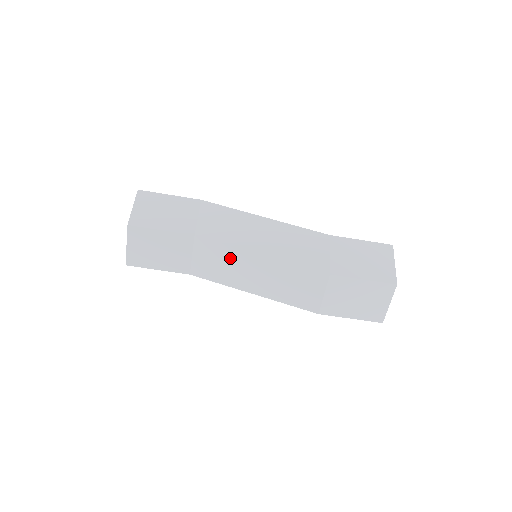
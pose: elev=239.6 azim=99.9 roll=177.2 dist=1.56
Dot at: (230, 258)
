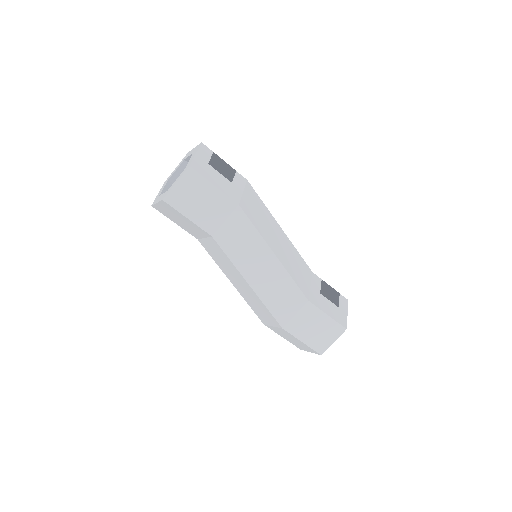
Dot at: (228, 265)
